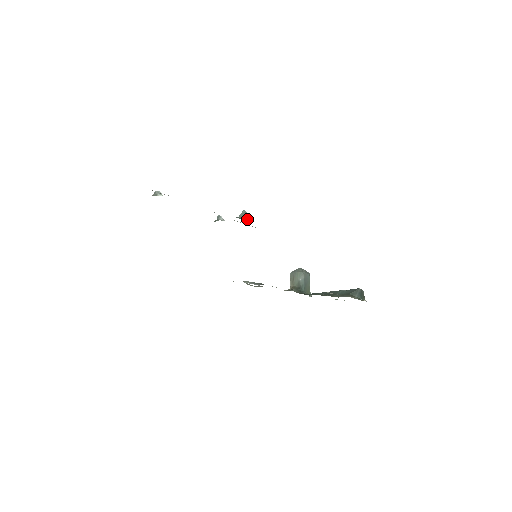
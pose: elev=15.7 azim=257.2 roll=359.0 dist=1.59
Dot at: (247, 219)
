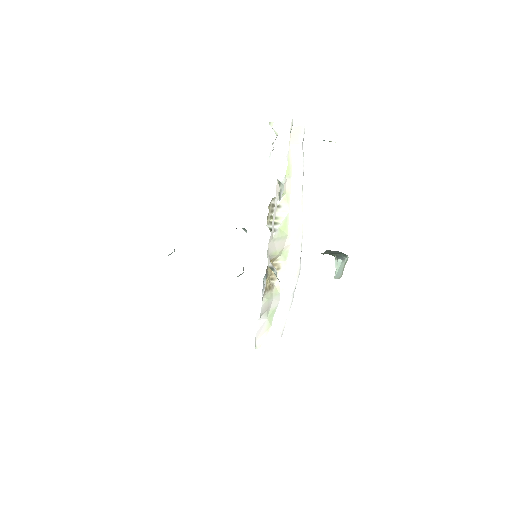
Dot at: (242, 228)
